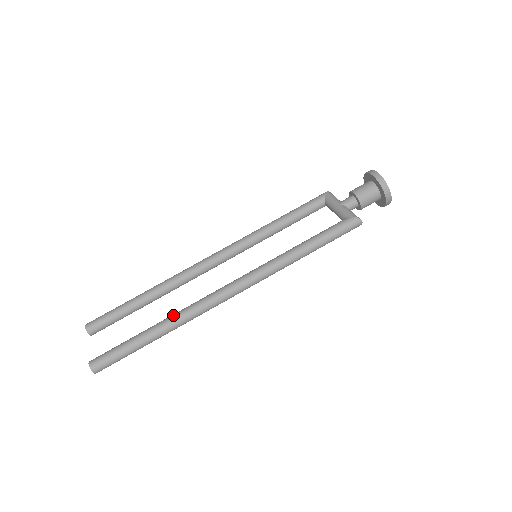
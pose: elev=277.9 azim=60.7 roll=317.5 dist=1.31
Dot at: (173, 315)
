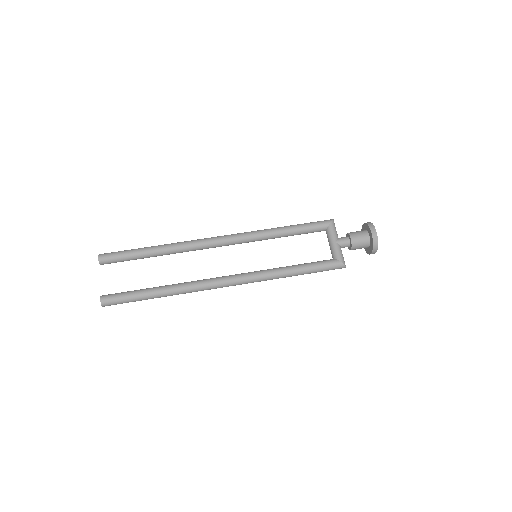
Dot at: (178, 286)
